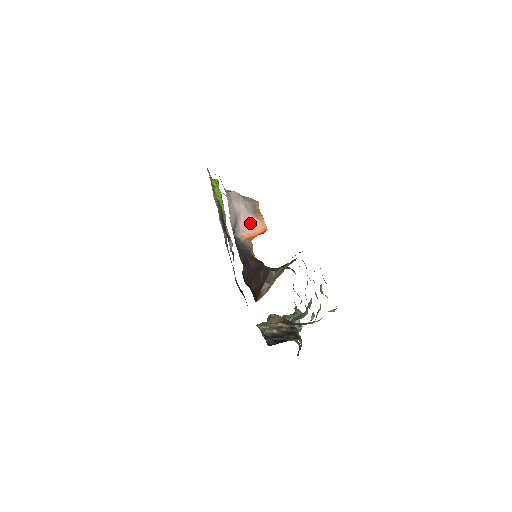
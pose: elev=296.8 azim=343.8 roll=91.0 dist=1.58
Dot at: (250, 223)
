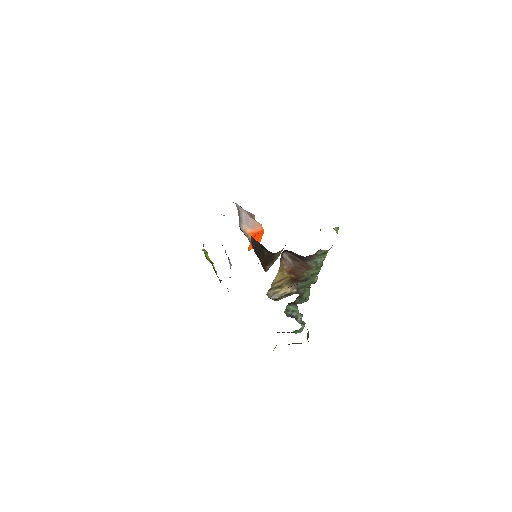
Dot at: (250, 222)
